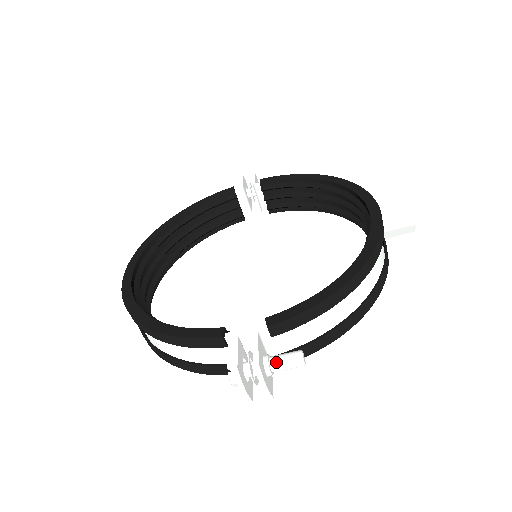
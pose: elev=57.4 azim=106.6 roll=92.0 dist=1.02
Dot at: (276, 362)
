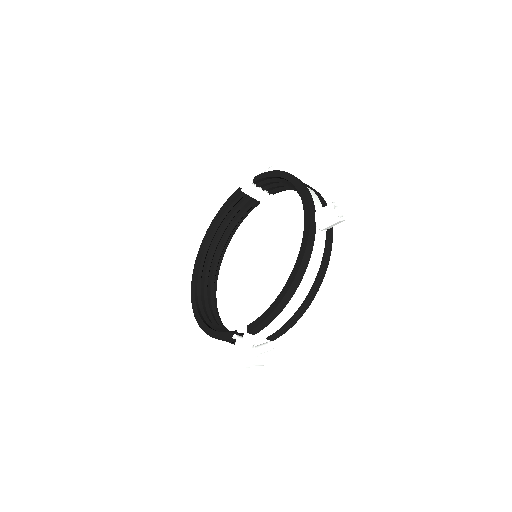
Dot at: (258, 351)
